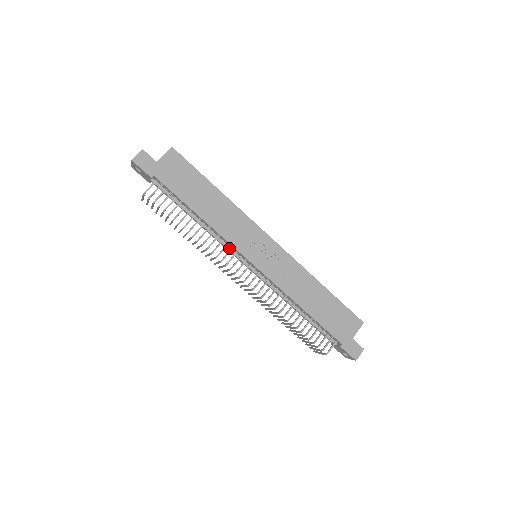
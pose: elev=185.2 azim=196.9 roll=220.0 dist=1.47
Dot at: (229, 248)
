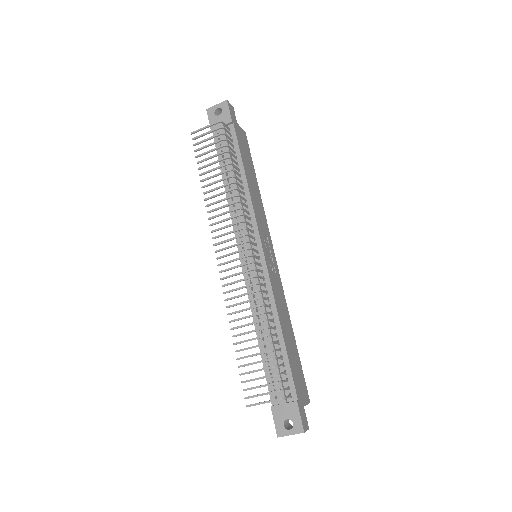
Dot at: (246, 224)
